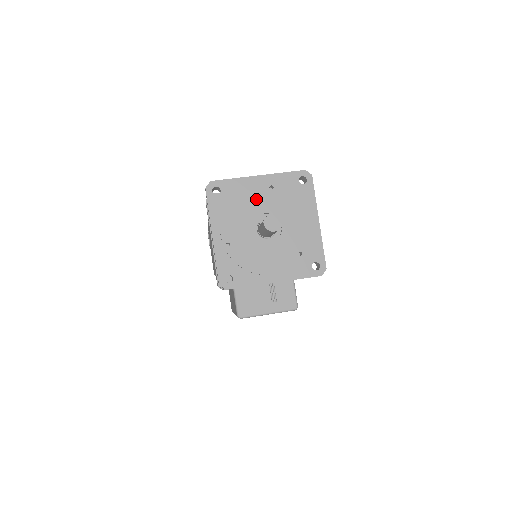
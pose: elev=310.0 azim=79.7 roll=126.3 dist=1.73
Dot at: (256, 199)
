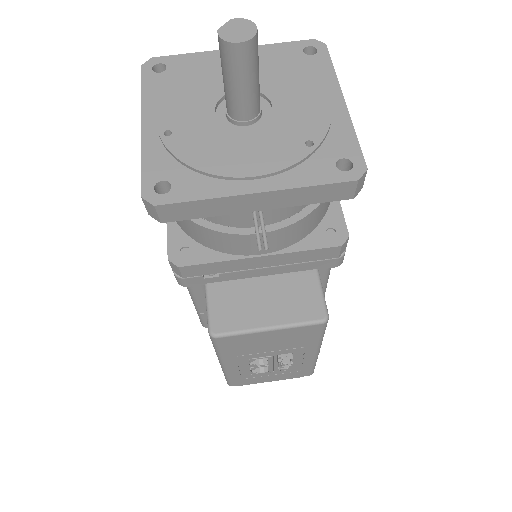
Dot at: occluded
